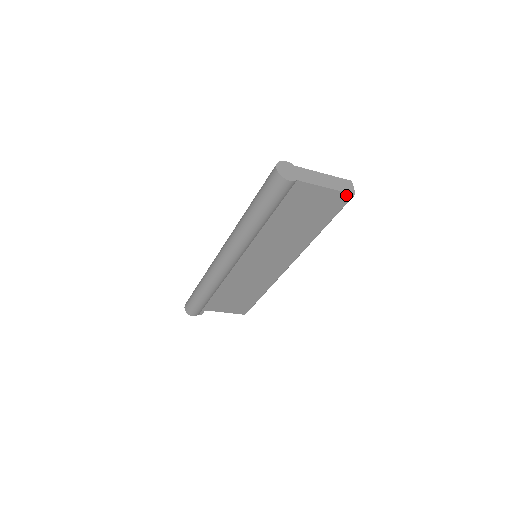
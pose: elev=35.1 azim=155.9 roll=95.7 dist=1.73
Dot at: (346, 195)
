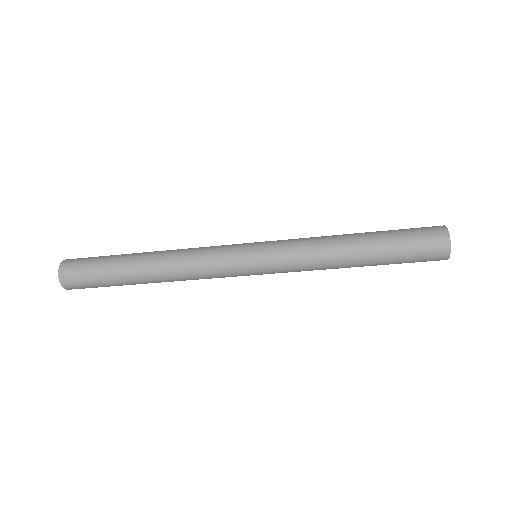
Dot at: occluded
